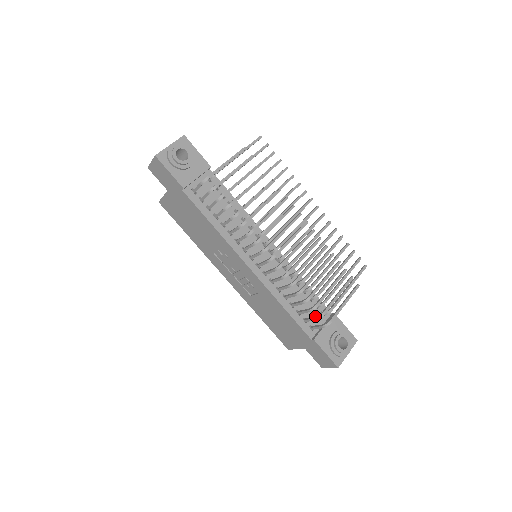
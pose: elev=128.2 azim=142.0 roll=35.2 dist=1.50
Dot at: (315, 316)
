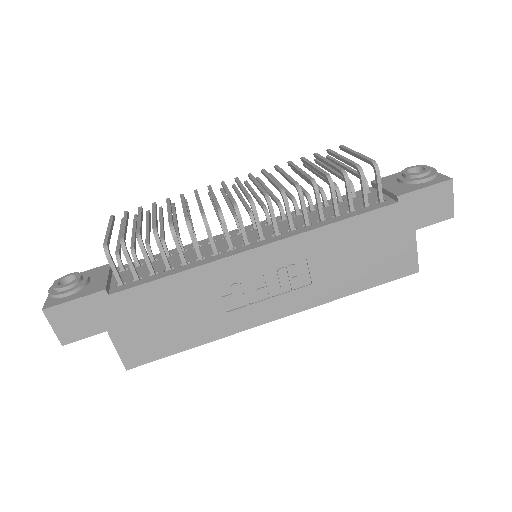
Dot at: occluded
